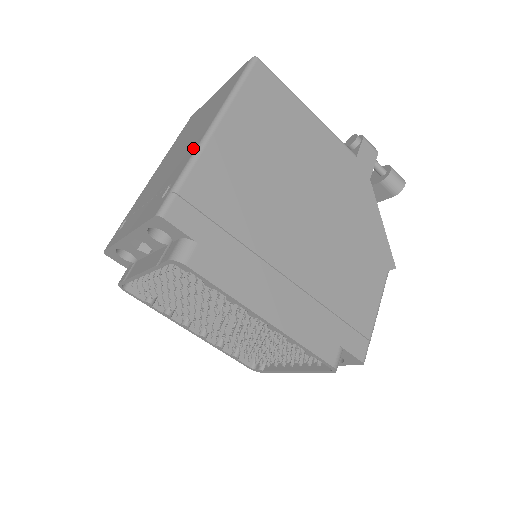
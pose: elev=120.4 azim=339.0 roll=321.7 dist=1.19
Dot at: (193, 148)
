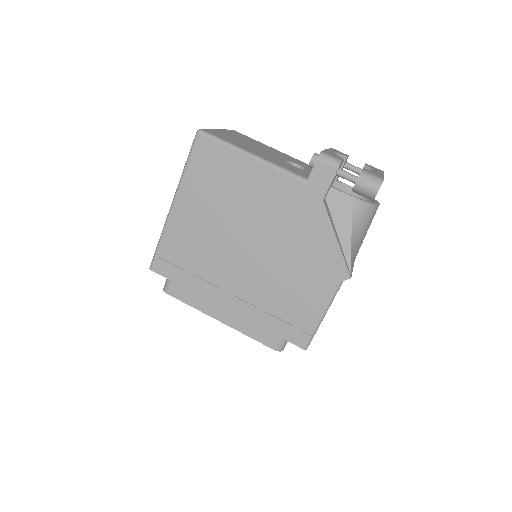
Dot at: occluded
